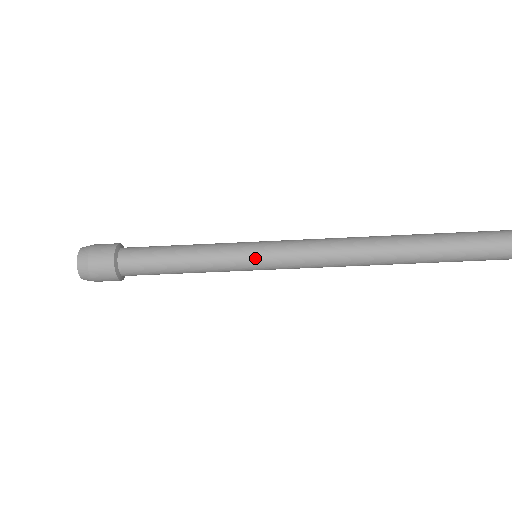
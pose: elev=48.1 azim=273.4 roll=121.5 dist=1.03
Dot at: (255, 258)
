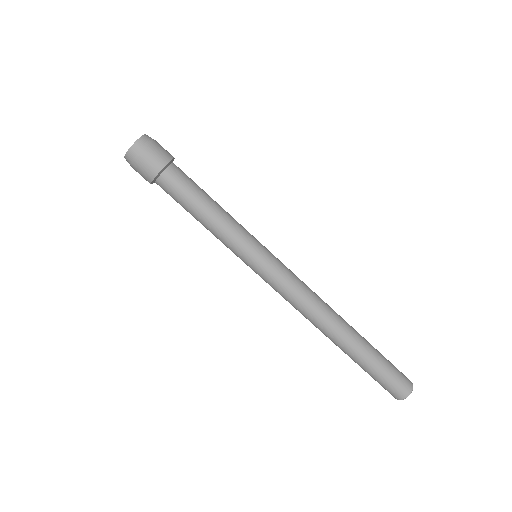
Dot at: (255, 260)
